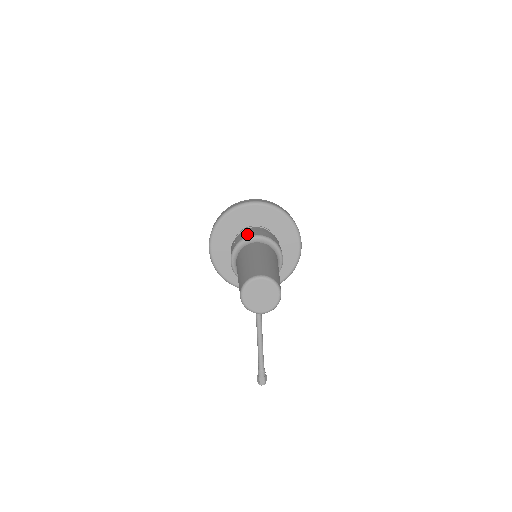
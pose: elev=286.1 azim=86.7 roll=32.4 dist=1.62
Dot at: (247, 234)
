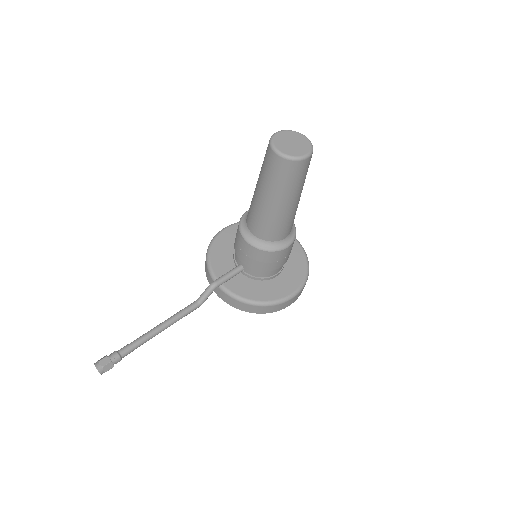
Dot at: occluded
